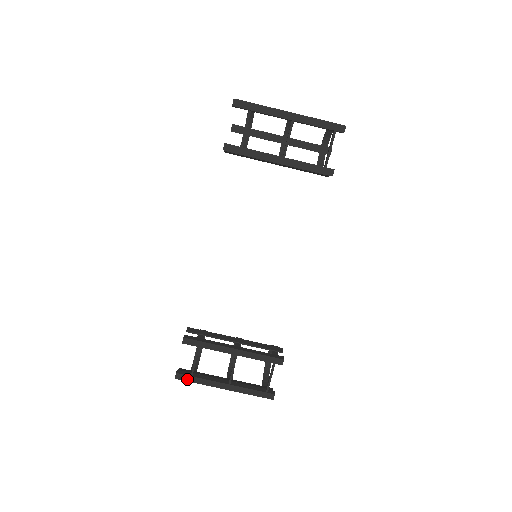
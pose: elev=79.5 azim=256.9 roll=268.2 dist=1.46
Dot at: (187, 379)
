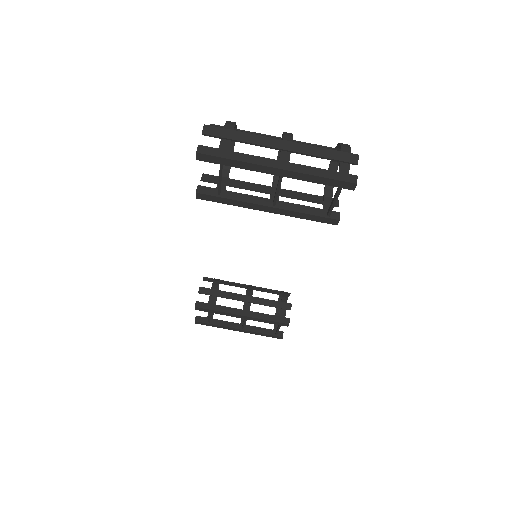
Dot at: (205, 324)
